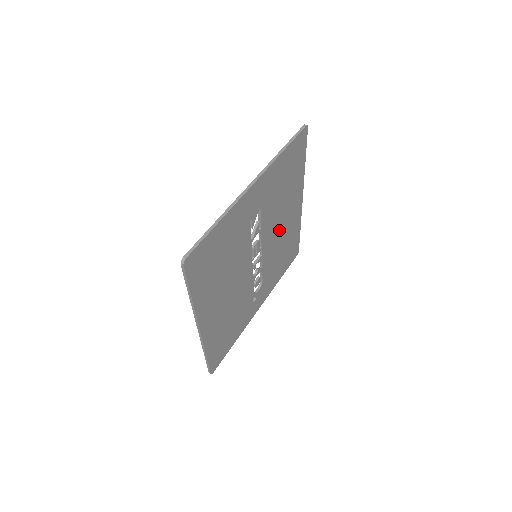
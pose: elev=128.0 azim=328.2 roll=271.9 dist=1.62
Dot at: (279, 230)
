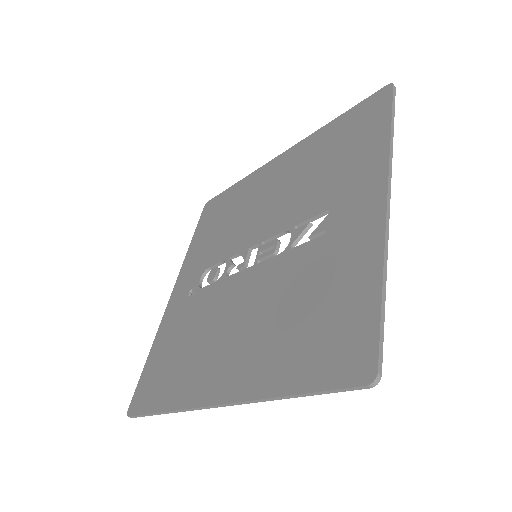
Dot at: (266, 207)
